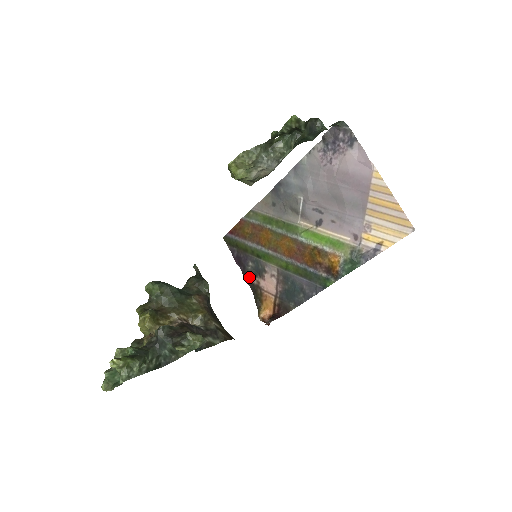
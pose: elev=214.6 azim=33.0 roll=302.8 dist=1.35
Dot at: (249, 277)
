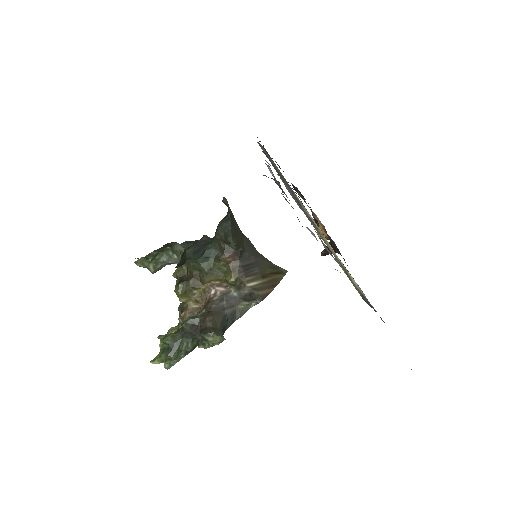
Dot at: occluded
